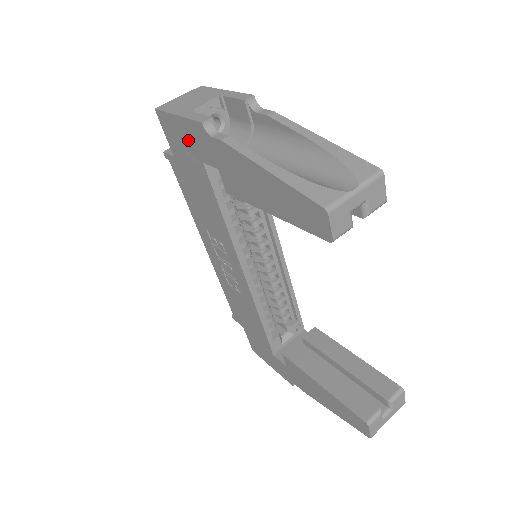
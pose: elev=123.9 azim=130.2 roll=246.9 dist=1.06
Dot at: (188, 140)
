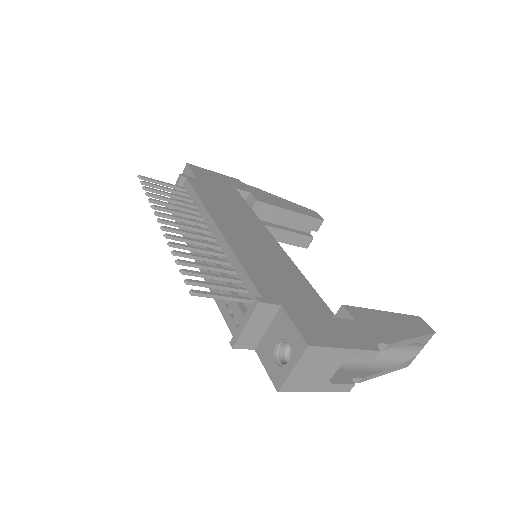
Dot at: occluded
